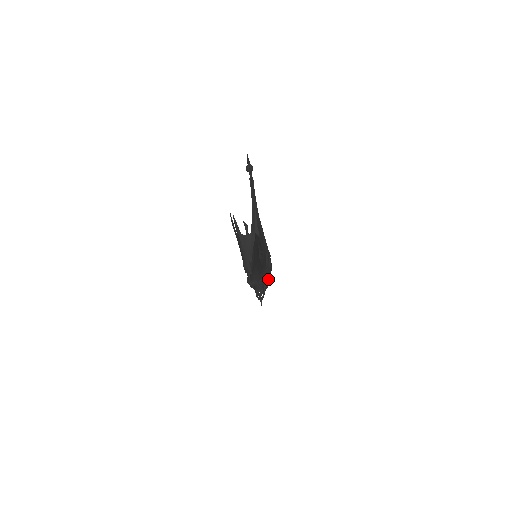
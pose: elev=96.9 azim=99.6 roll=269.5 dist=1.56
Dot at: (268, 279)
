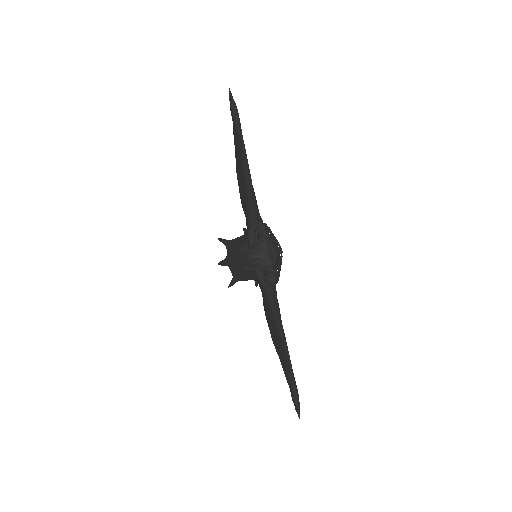
Dot at: (274, 236)
